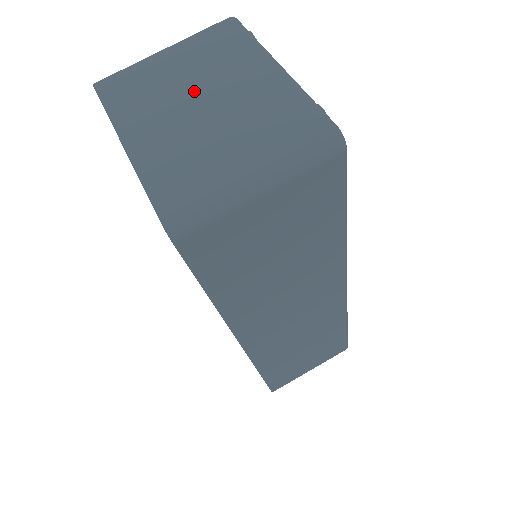
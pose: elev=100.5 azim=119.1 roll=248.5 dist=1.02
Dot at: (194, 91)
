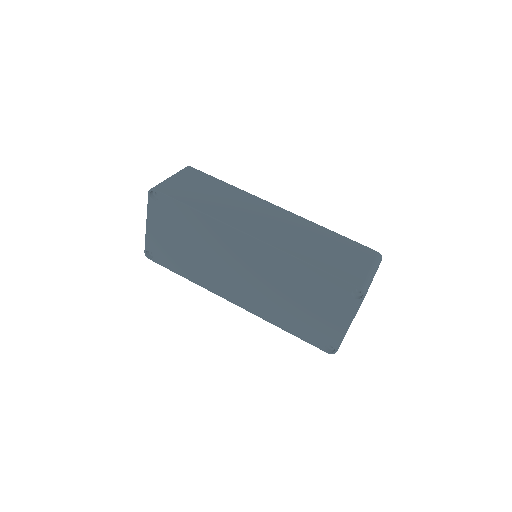
Dot at: occluded
